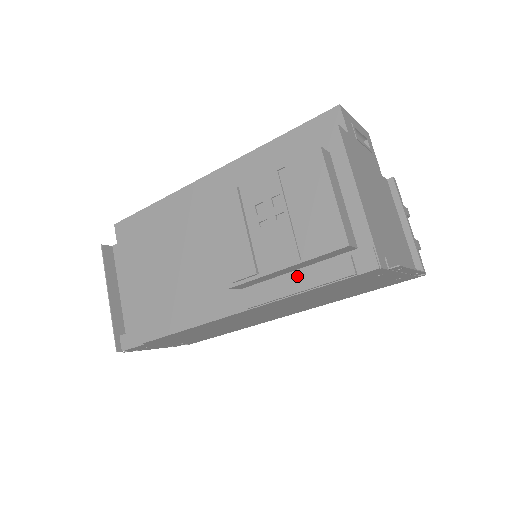
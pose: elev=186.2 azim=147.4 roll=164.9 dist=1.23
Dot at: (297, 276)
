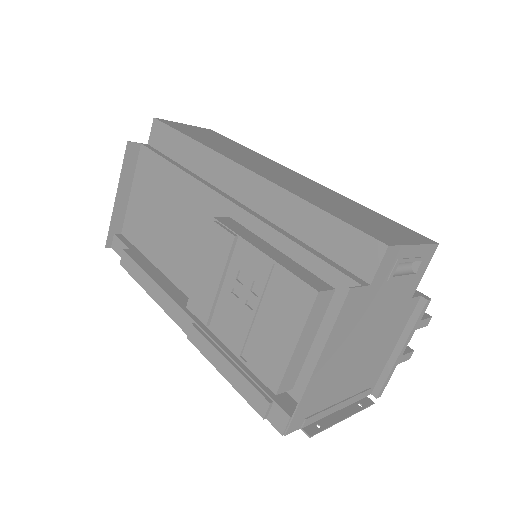
Dot at: (229, 365)
